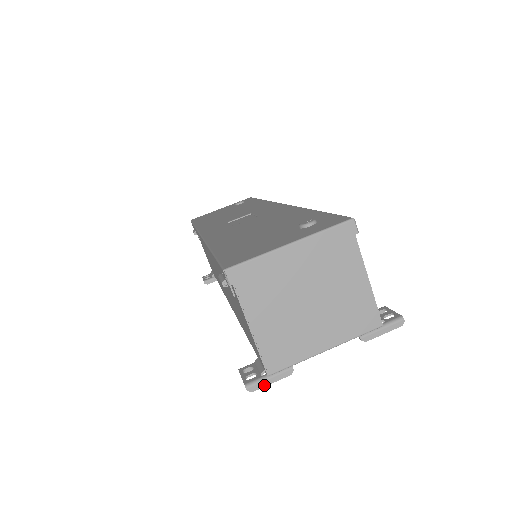
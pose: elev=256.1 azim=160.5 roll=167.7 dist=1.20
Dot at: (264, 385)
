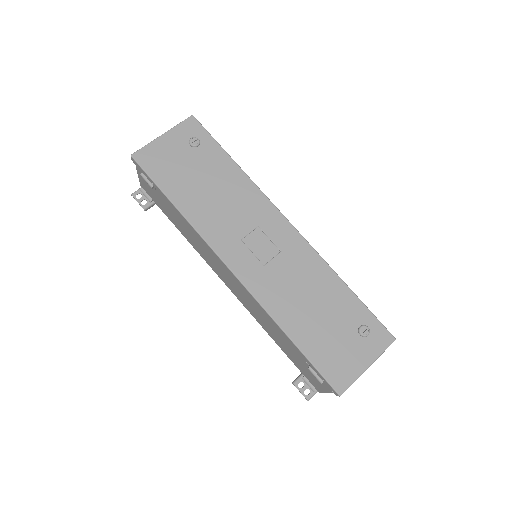
Dot at: (314, 394)
